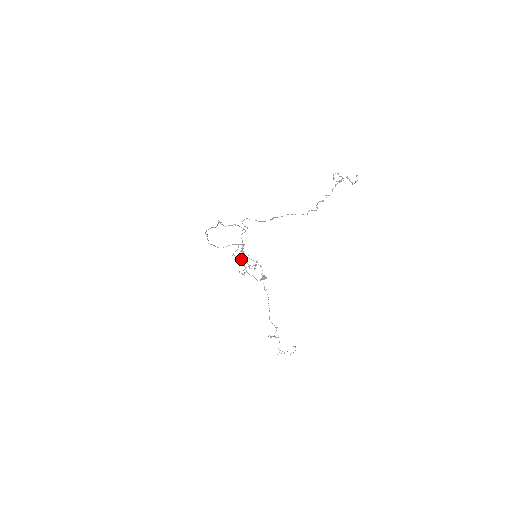
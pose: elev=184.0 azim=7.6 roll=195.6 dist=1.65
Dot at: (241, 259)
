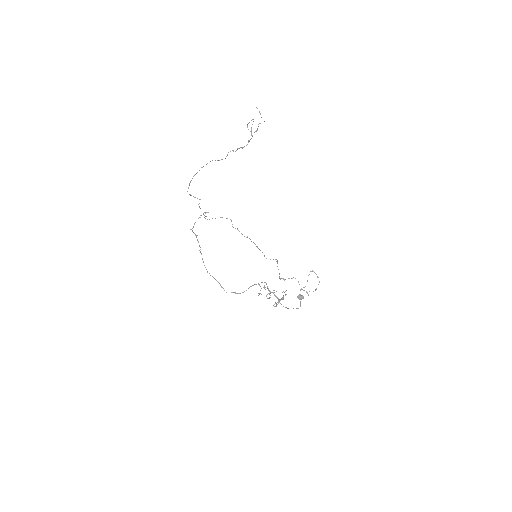
Dot at: occluded
